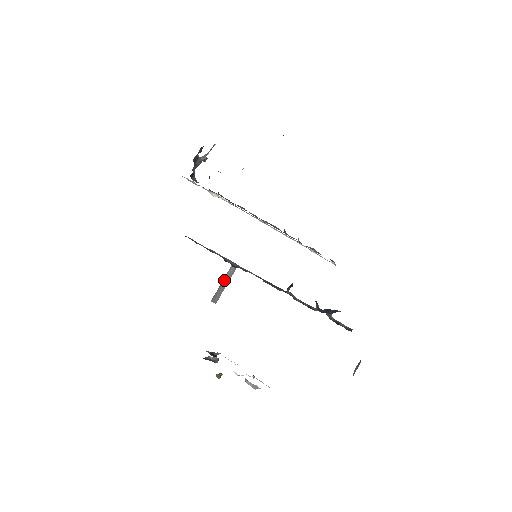
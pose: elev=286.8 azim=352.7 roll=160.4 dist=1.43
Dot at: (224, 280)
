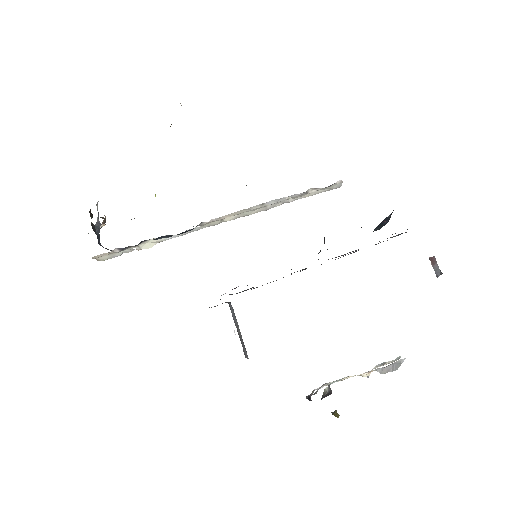
Dot at: occluded
